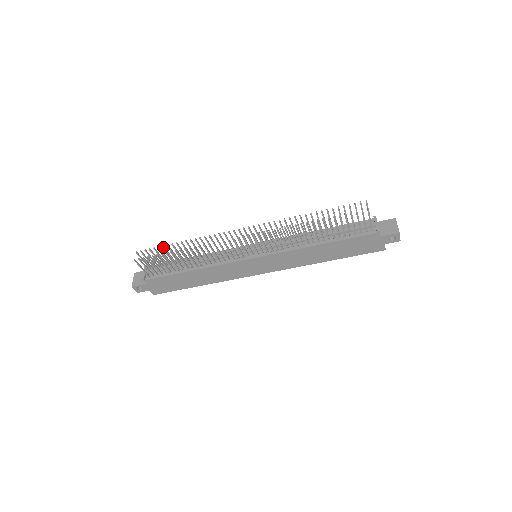
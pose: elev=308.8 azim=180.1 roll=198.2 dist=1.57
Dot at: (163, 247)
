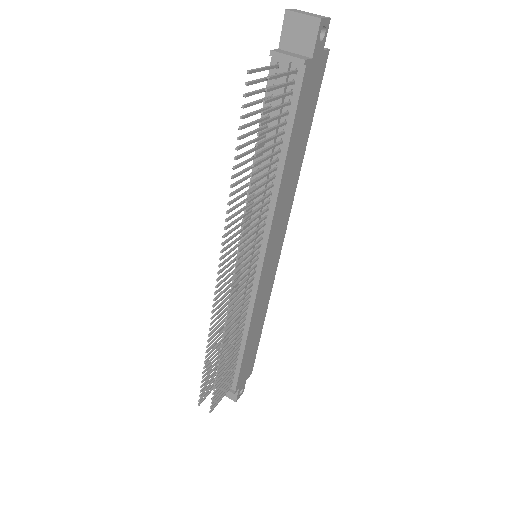
Dot at: occluded
